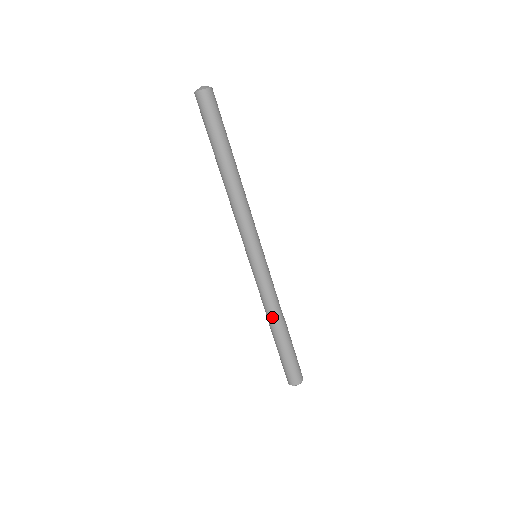
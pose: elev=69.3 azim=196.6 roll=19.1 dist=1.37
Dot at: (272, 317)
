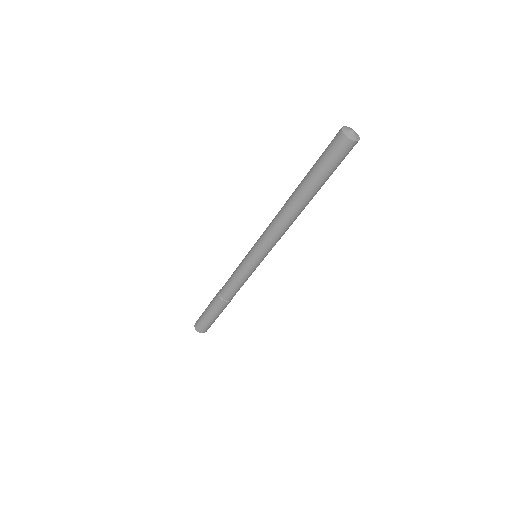
Dot at: (226, 295)
